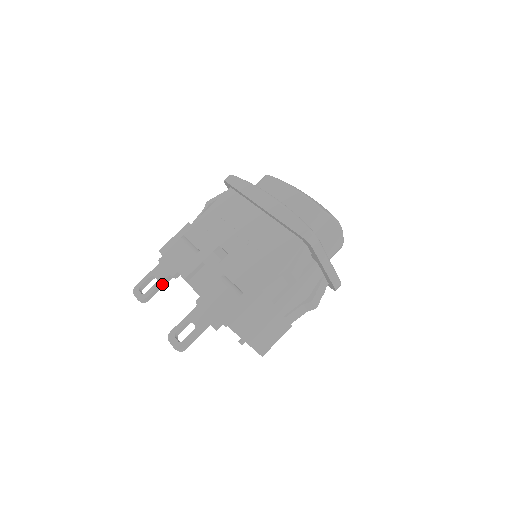
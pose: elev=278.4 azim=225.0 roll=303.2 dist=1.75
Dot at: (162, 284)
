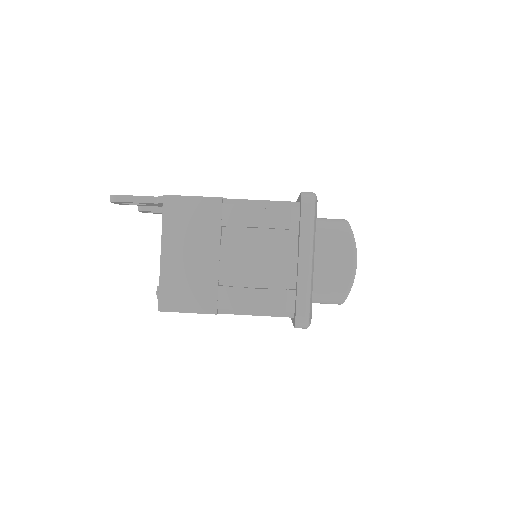
Dot at: occluded
